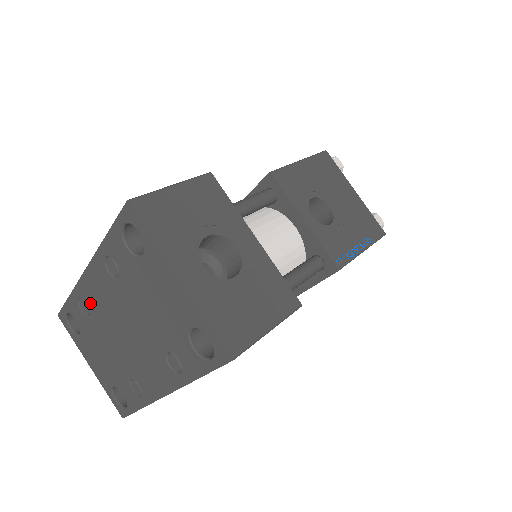
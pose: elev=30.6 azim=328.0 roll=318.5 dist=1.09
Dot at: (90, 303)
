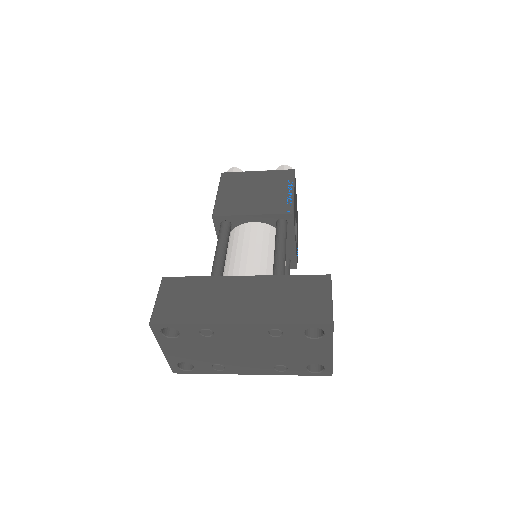
Dot at: (219, 334)
